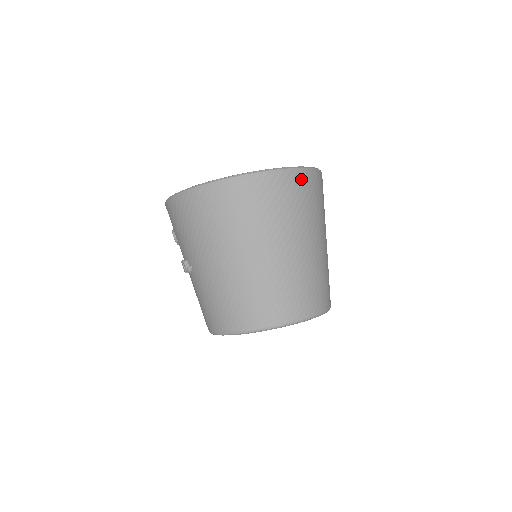
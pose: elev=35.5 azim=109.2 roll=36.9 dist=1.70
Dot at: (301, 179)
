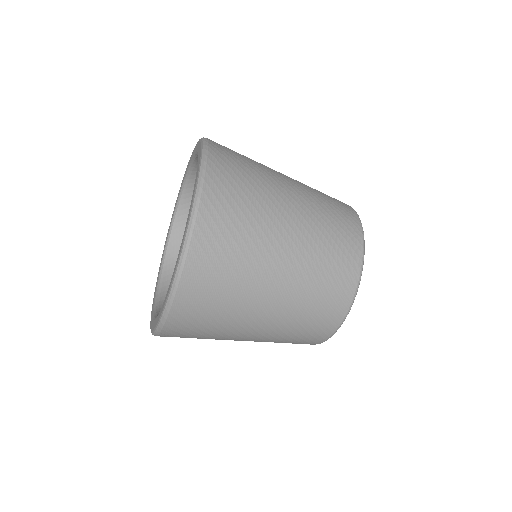
Dot at: (185, 302)
